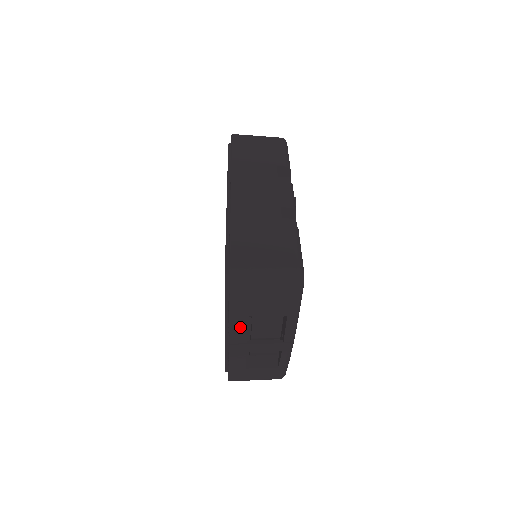
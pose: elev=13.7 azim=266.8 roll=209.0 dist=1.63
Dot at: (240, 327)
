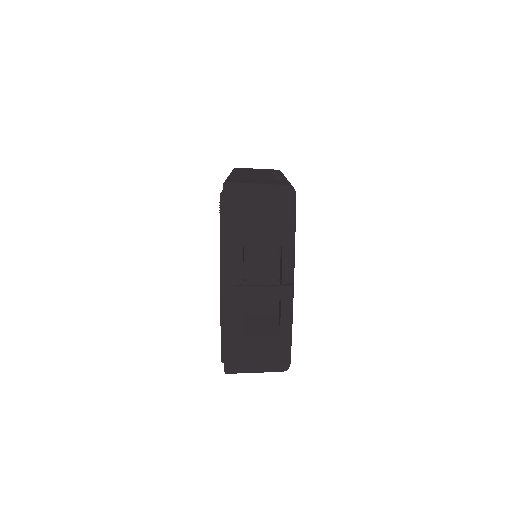
Dot at: (235, 255)
